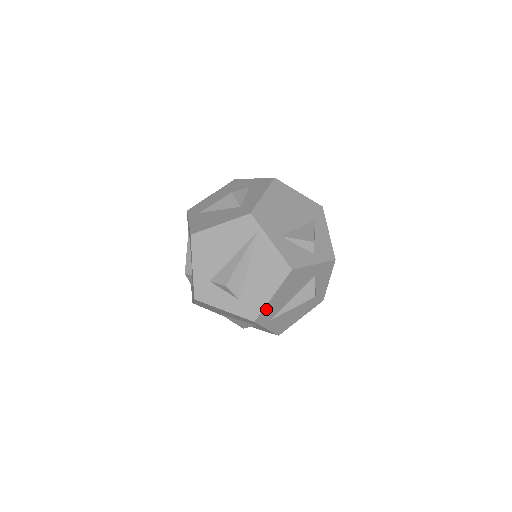
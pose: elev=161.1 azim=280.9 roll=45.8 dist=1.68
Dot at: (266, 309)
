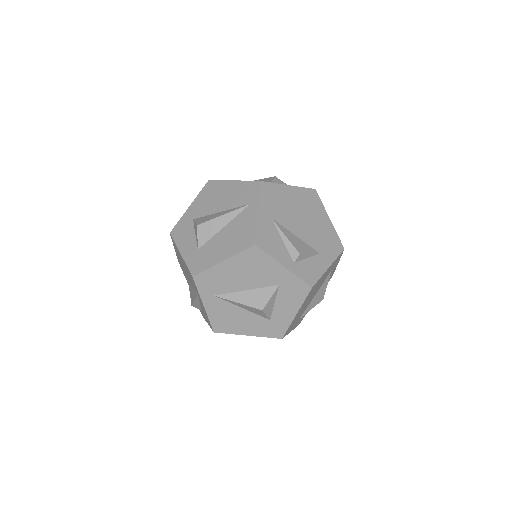
Dot at: occluded
